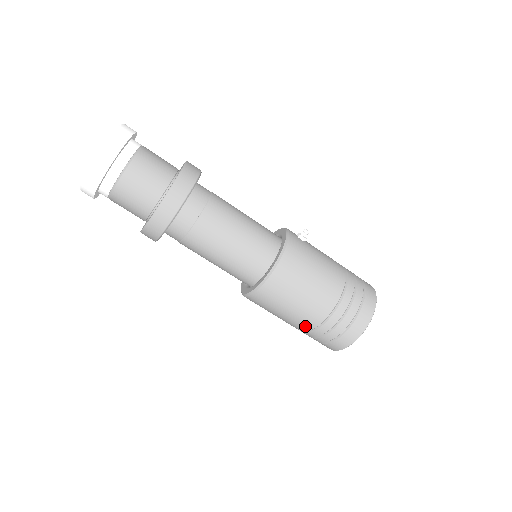
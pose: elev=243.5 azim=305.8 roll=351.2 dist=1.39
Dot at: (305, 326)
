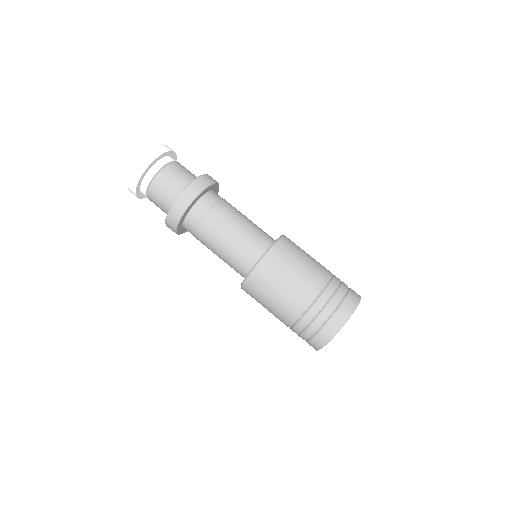
Dot at: (314, 288)
